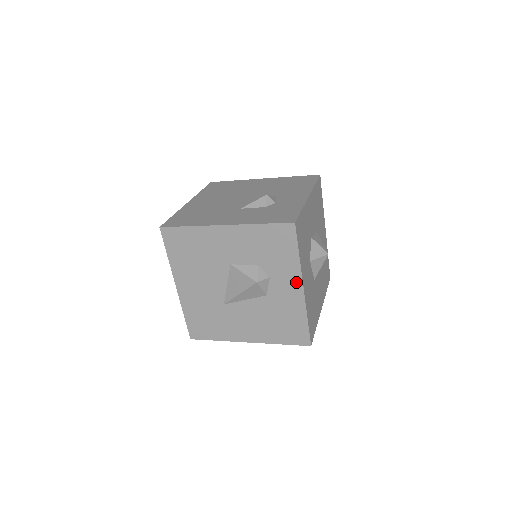
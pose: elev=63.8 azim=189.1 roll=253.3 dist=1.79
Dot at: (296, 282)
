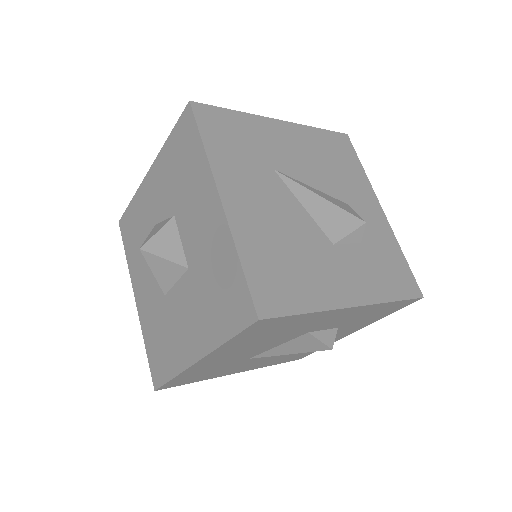
Dot at: (354, 331)
